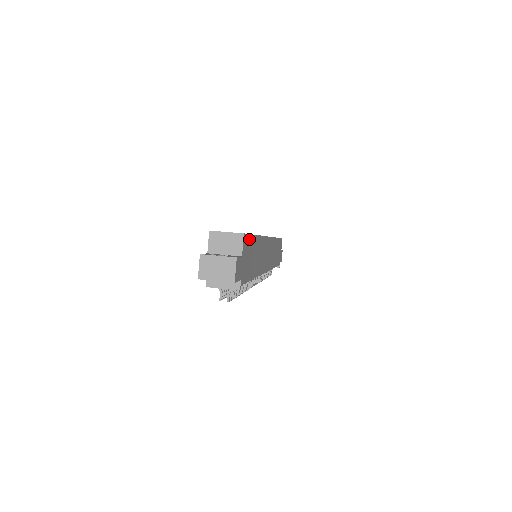
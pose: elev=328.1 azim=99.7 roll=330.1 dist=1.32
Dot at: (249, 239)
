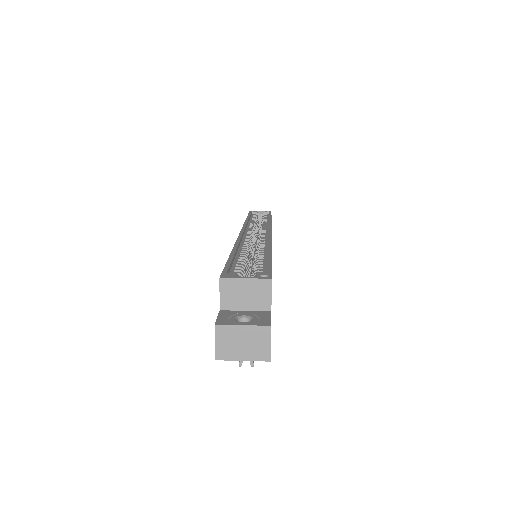
Dot at: occluded
